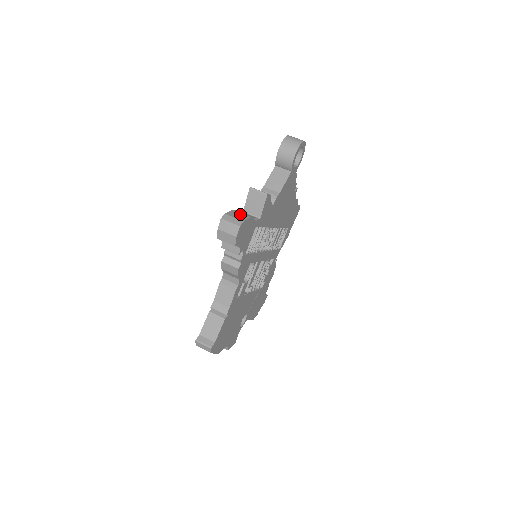
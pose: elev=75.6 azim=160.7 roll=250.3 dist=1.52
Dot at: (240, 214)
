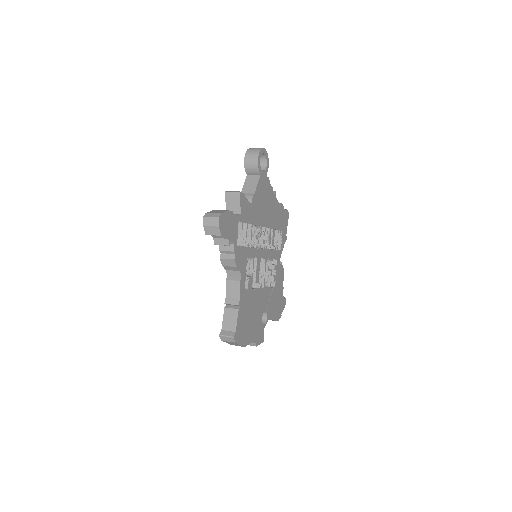
Dot at: (219, 211)
